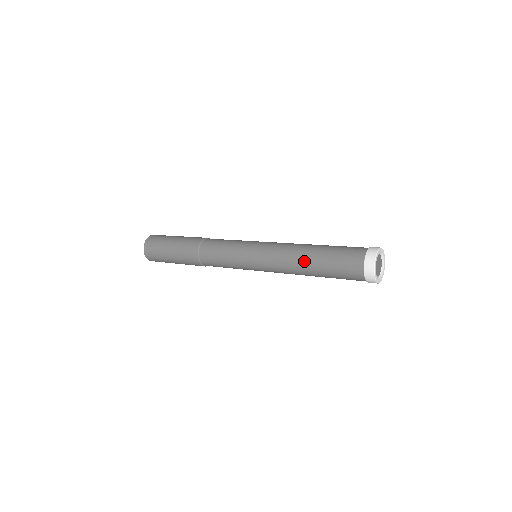
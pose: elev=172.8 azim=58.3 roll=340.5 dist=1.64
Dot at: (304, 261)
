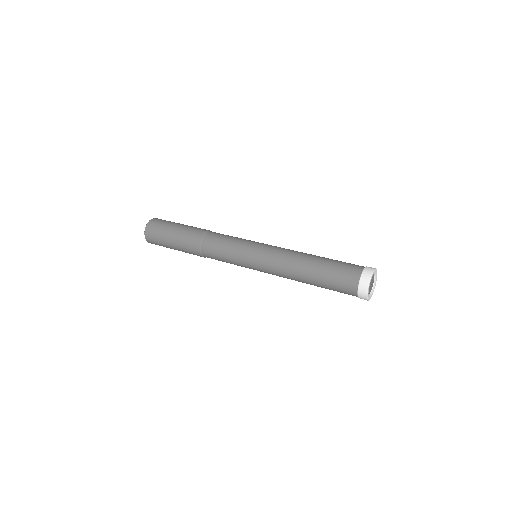
Dot at: (306, 262)
